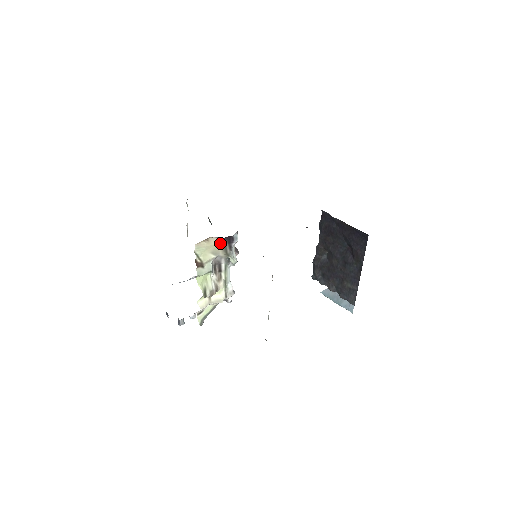
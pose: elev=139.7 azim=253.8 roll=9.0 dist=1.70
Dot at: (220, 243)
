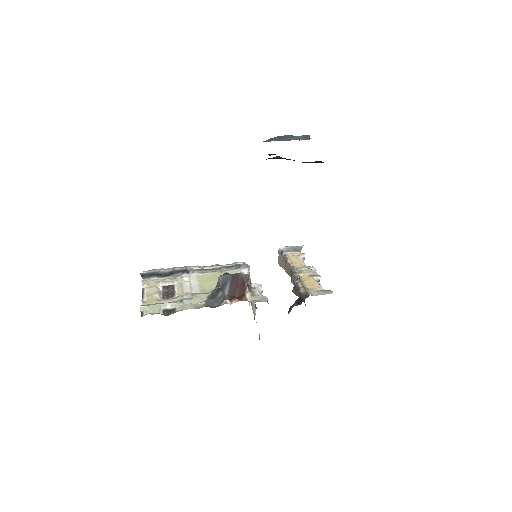
Dot at: occluded
